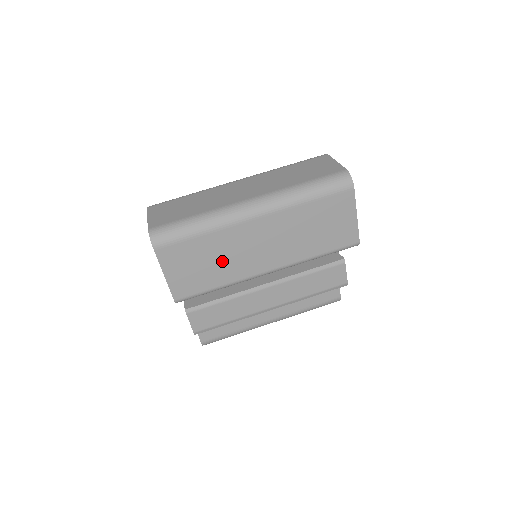
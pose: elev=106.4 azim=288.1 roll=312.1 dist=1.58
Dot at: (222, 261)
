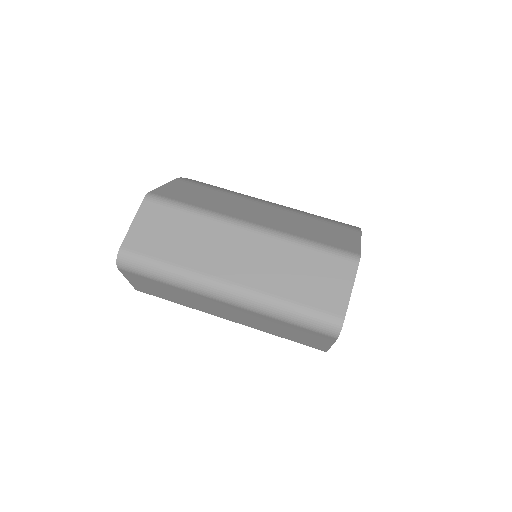
Dot at: (184, 299)
